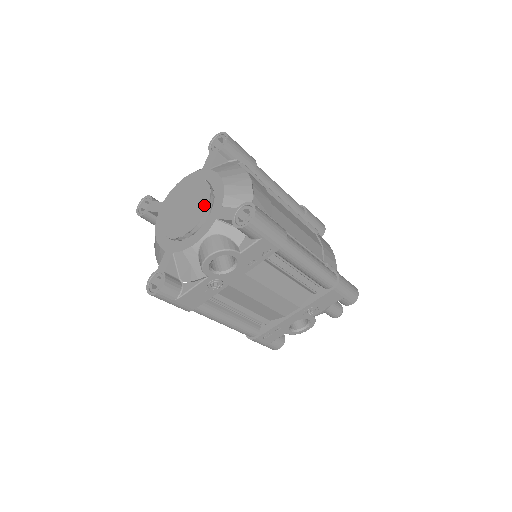
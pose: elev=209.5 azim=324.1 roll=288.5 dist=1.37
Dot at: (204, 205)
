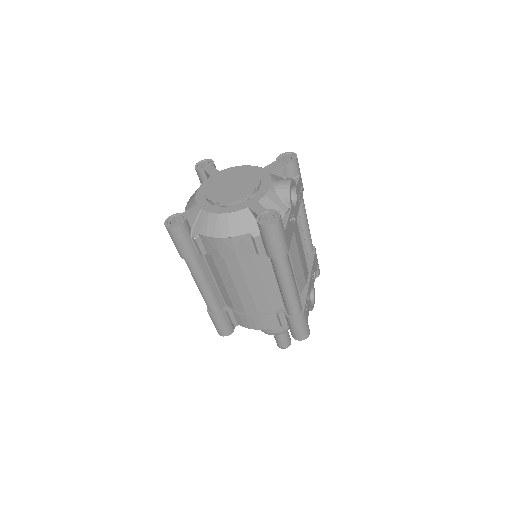
Dot at: (250, 172)
